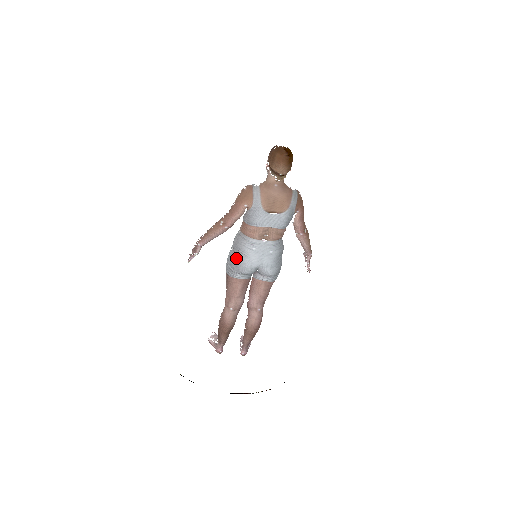
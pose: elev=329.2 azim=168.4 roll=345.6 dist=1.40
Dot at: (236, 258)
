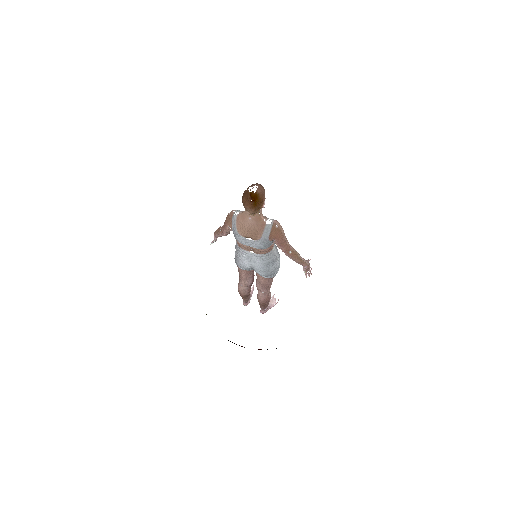
Dot at: (235, 256)
